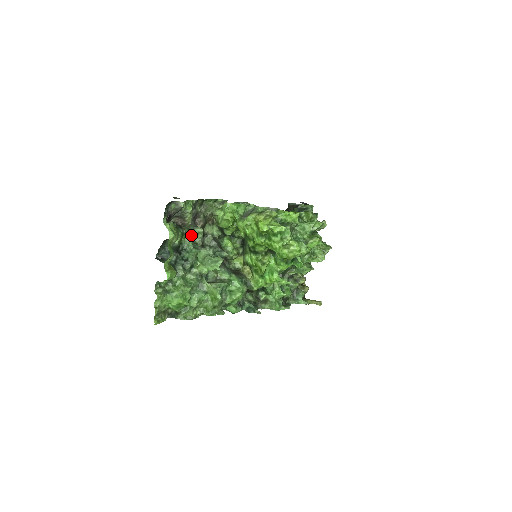
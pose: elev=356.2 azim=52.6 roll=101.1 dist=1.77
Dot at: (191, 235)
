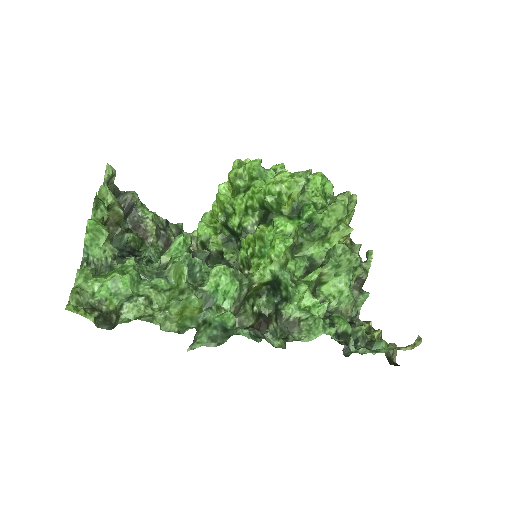
Dot at: occluded
